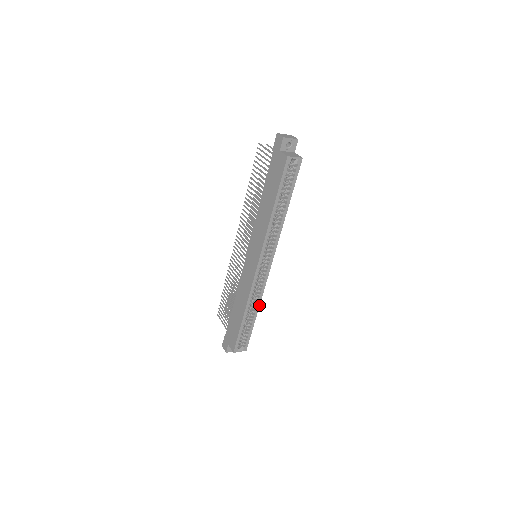
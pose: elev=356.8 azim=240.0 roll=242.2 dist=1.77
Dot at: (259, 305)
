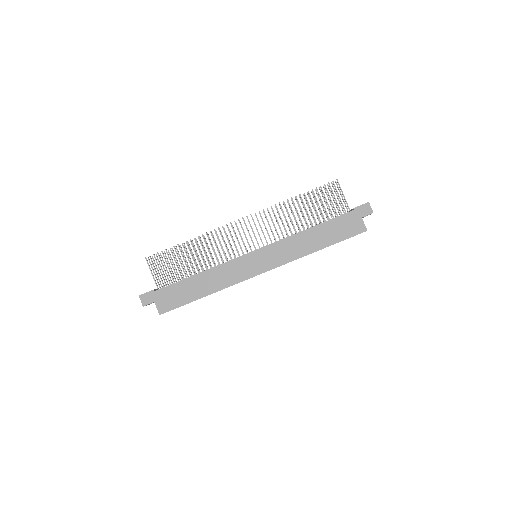
Dot at: occluded
